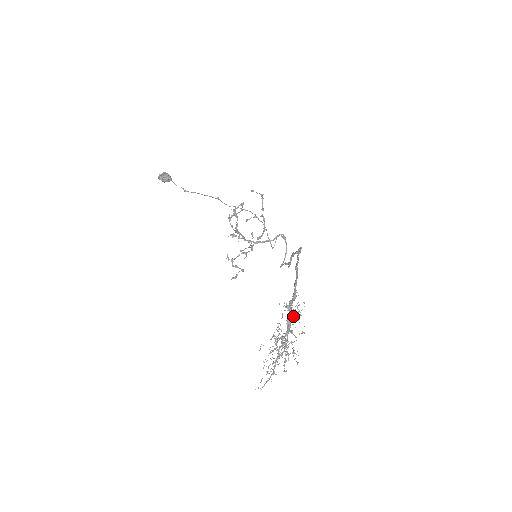
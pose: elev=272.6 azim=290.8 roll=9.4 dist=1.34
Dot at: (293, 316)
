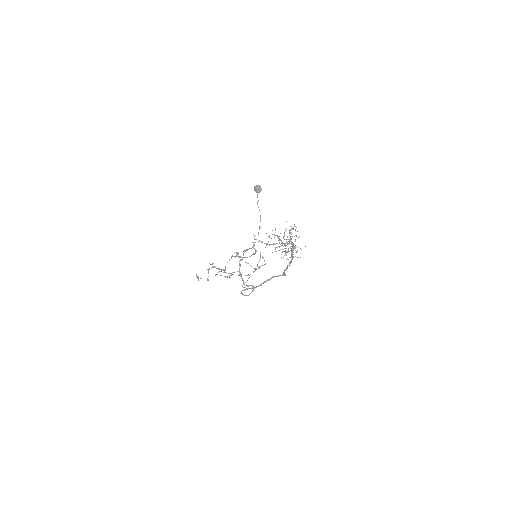
Dot at: occluded
